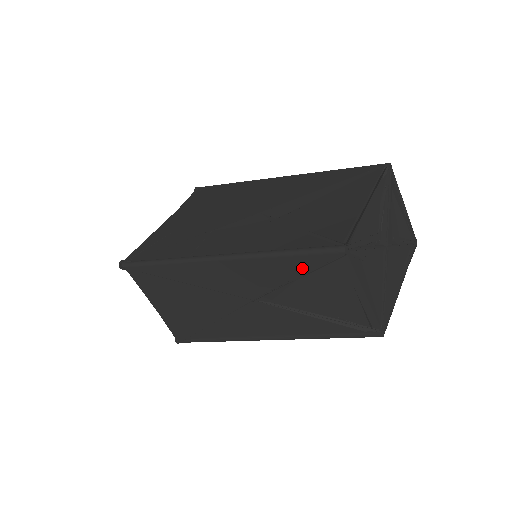
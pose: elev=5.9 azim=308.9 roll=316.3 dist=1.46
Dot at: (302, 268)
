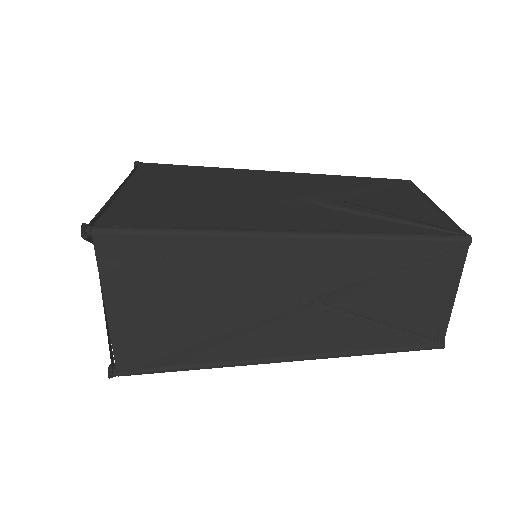
Dot at: (408, 258)
